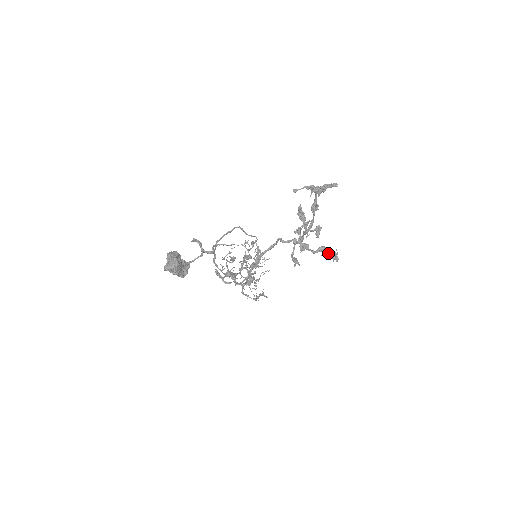
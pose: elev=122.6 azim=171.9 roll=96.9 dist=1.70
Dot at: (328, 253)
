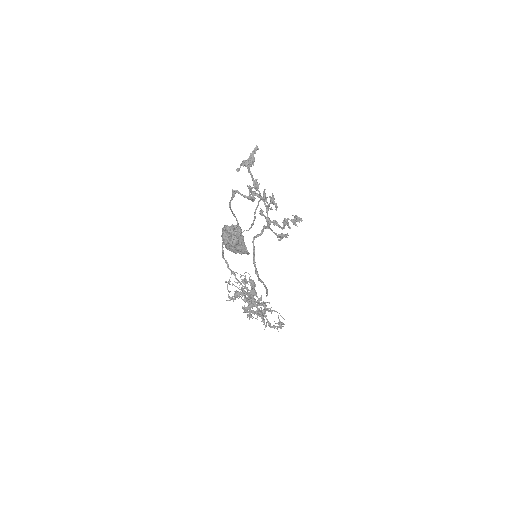
Dot at: (292, 220)
